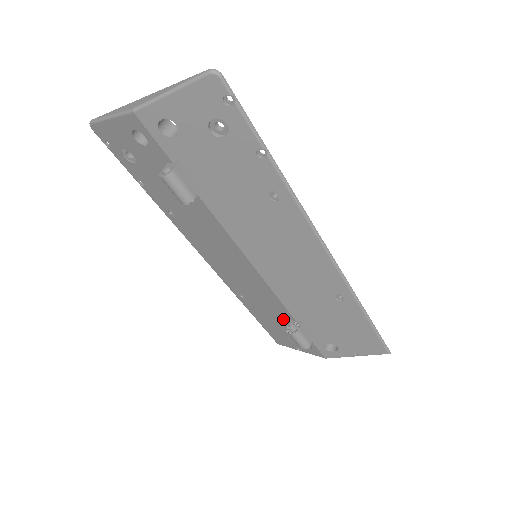
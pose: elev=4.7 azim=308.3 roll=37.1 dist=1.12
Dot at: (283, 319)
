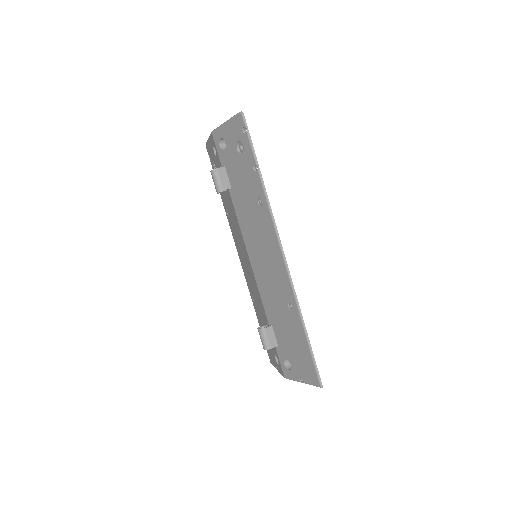
Dot at: occluded
